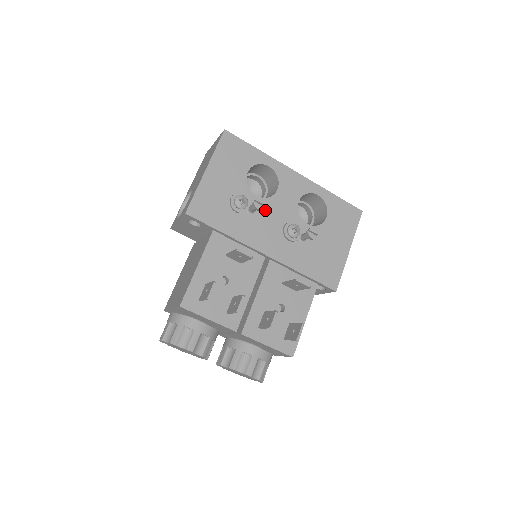
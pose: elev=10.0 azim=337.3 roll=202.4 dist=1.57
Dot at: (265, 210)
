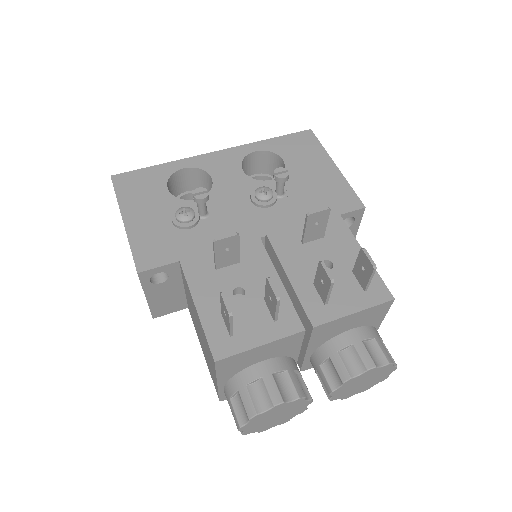
Dot at: (217, 203)
